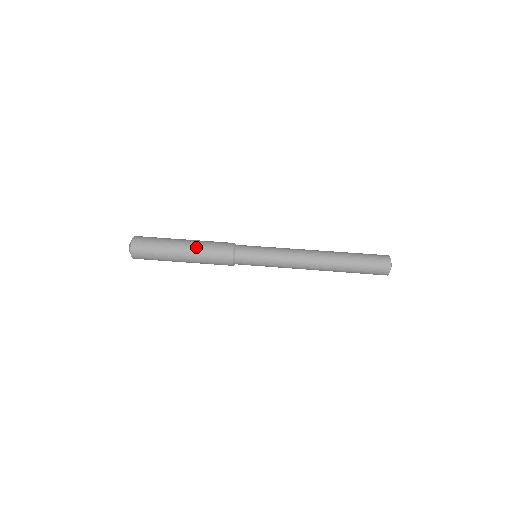
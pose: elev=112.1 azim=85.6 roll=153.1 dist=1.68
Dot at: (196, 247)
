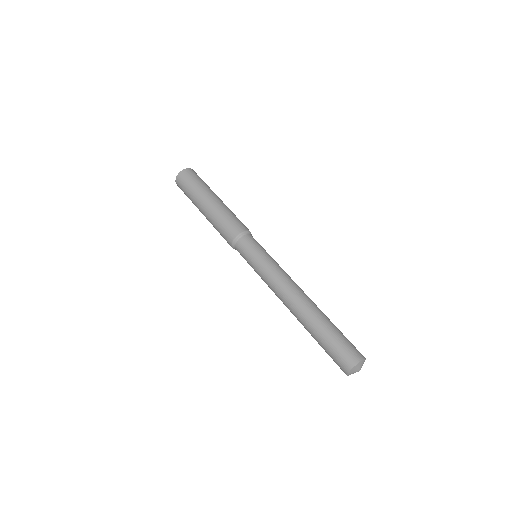
Dot at: (211, 216)
